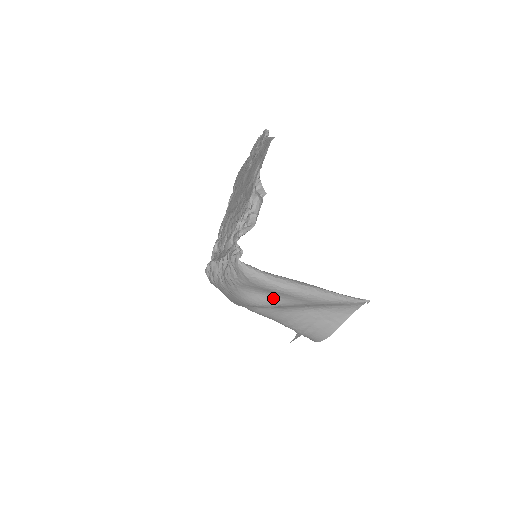
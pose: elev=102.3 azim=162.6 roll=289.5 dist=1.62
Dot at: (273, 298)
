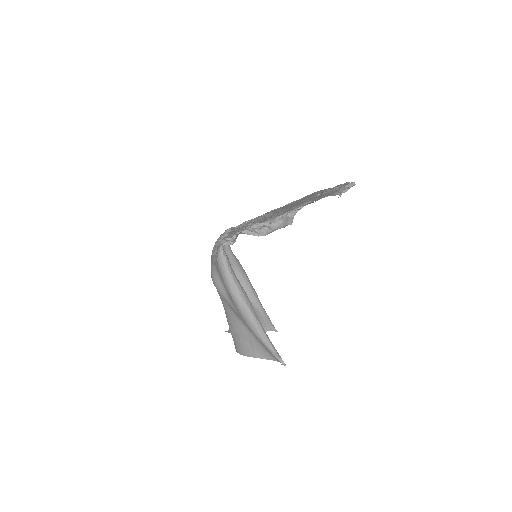
Dot at: (225, 292)
